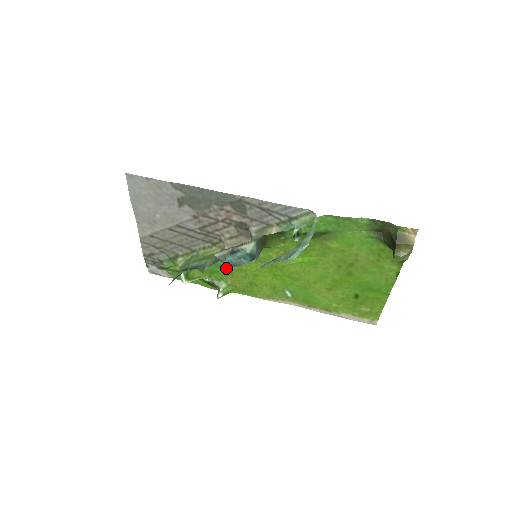
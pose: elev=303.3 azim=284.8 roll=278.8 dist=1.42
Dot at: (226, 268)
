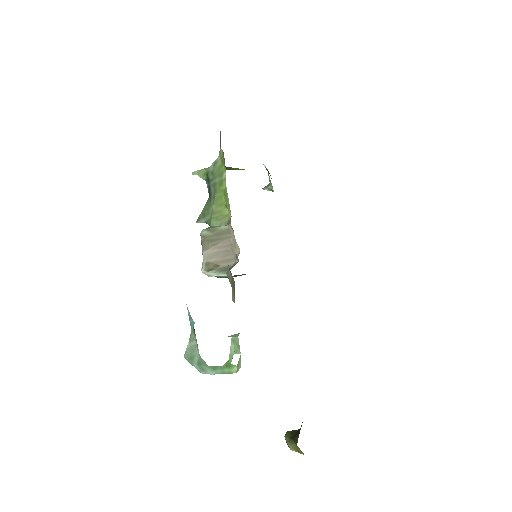
Dot at: occluded
